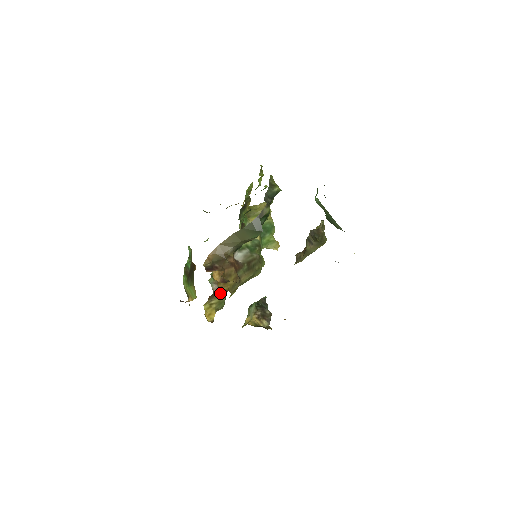
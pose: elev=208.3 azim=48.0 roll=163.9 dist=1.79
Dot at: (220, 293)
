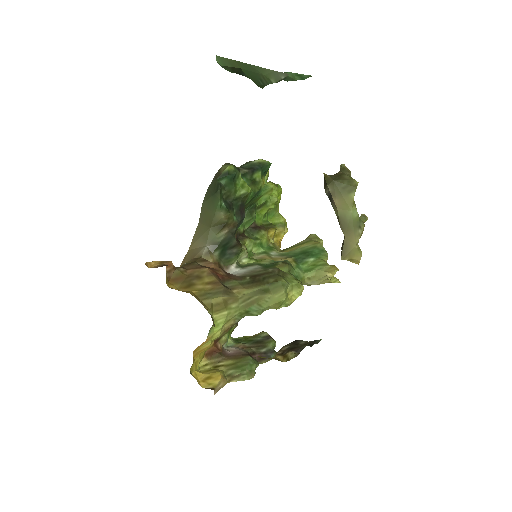
Dot at: (241, 355)
